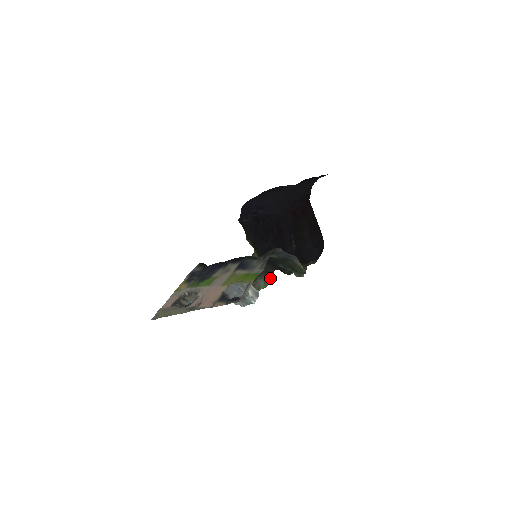
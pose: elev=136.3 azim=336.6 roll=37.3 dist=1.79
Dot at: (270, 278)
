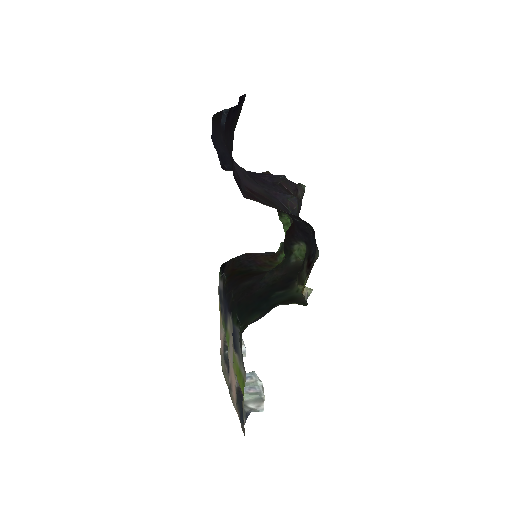
Dot at: occluded
